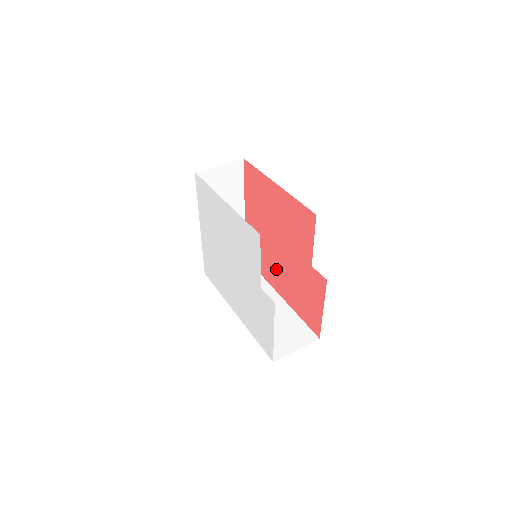
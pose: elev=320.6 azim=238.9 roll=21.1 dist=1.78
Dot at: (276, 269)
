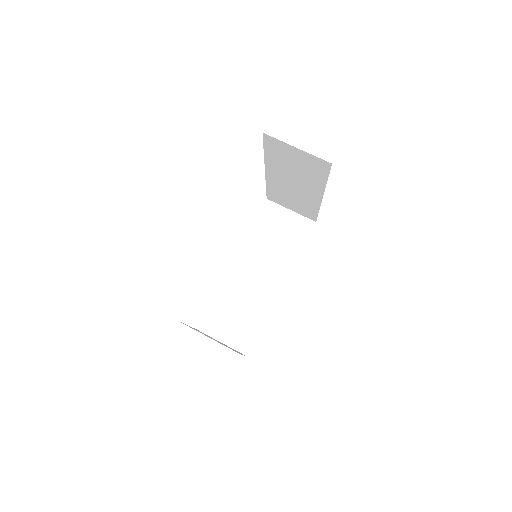
Dot at: occluded
